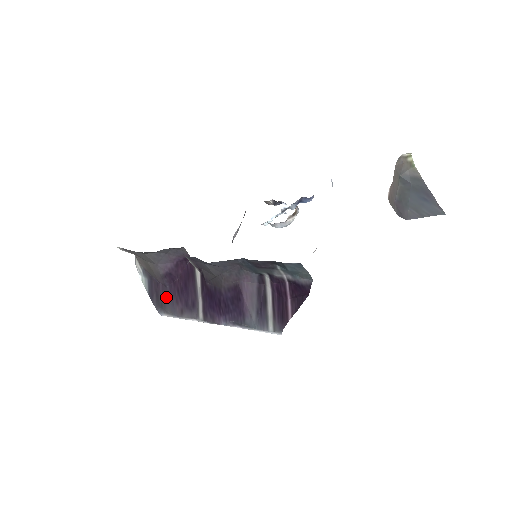
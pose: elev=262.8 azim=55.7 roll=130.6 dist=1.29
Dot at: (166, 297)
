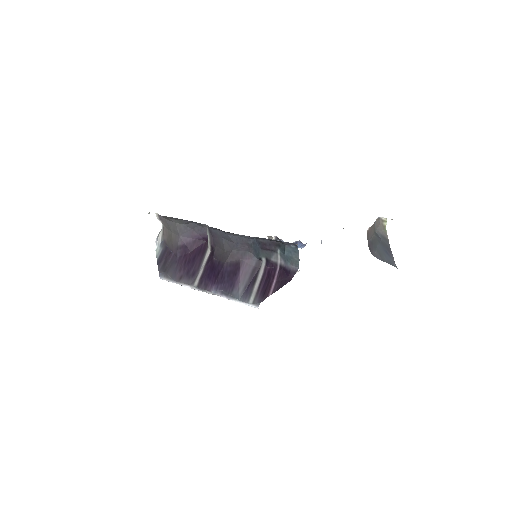
Dot at: (173, 264)
